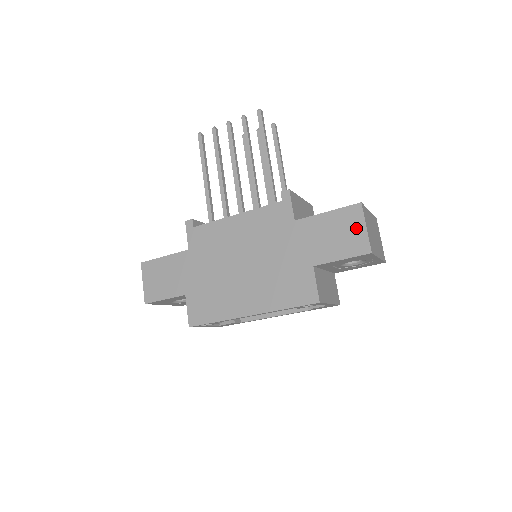
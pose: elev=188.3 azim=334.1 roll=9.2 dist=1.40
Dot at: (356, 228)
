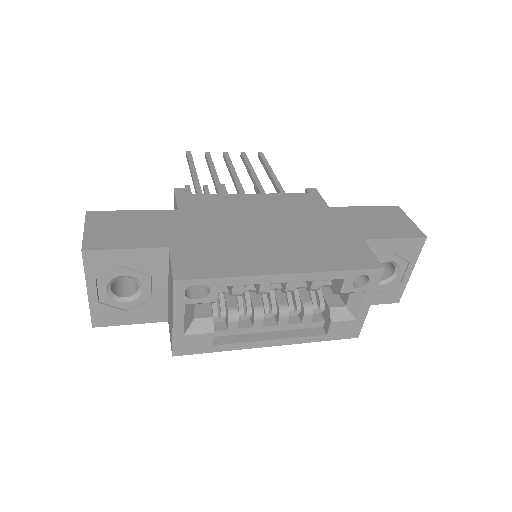
Dot at: (401, 220)
